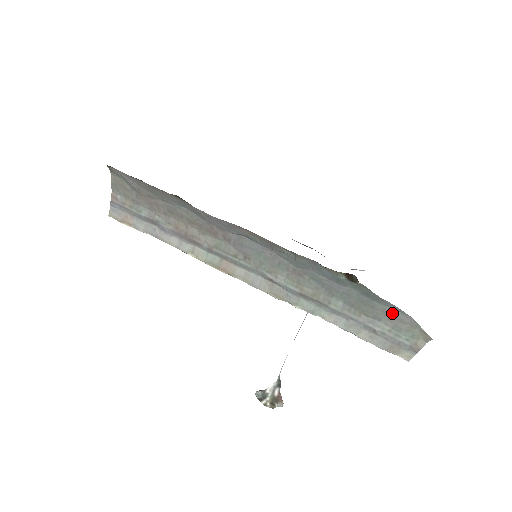
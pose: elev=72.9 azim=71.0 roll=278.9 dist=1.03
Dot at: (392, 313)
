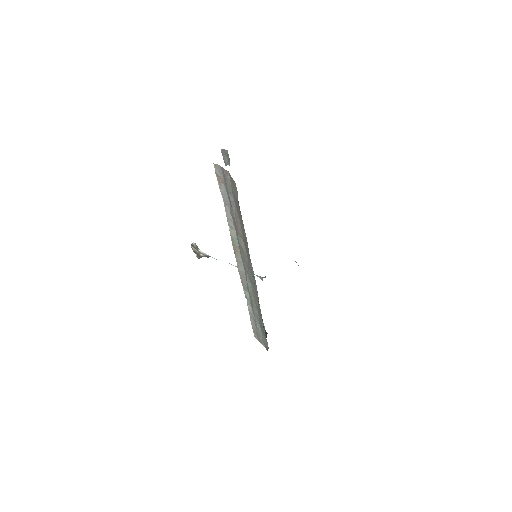
Dot at: (266, 339)
